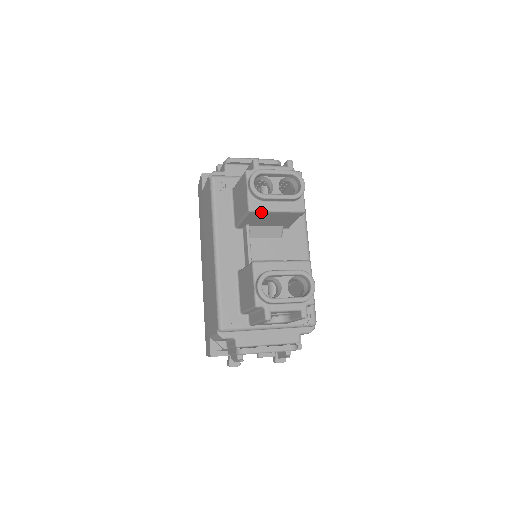
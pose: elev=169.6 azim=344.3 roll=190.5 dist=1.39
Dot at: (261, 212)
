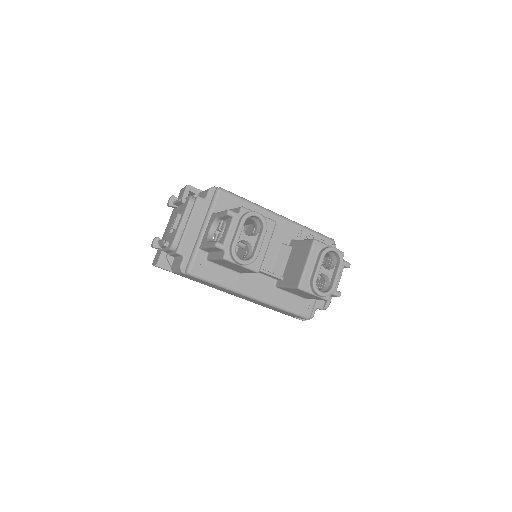
Dot at: (262, 262)
